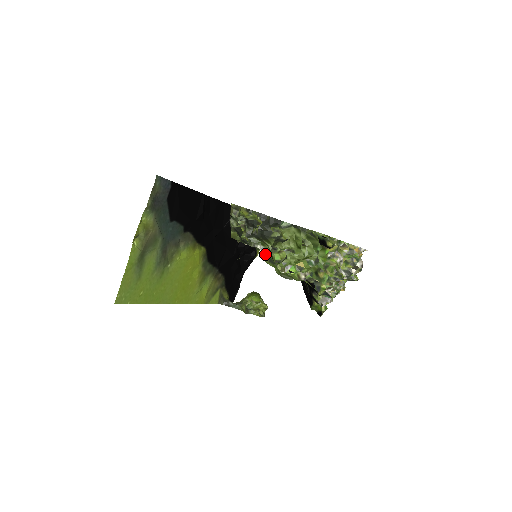
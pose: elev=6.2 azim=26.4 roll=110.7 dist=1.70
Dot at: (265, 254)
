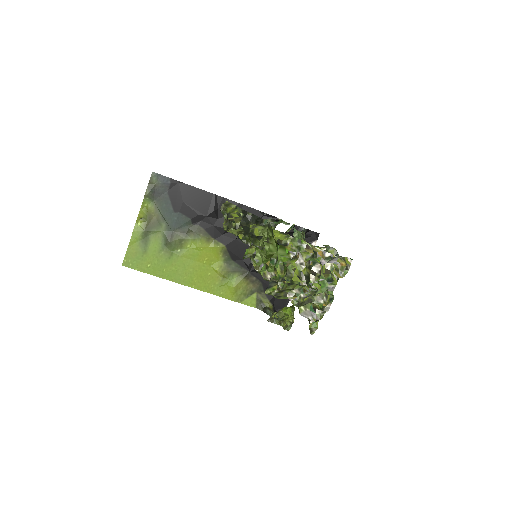
Dot at: occluded
